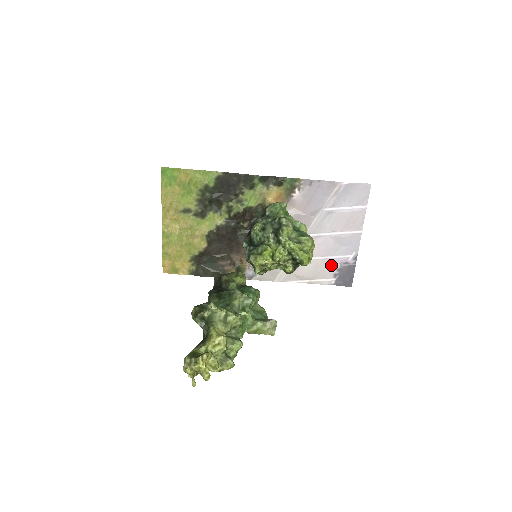
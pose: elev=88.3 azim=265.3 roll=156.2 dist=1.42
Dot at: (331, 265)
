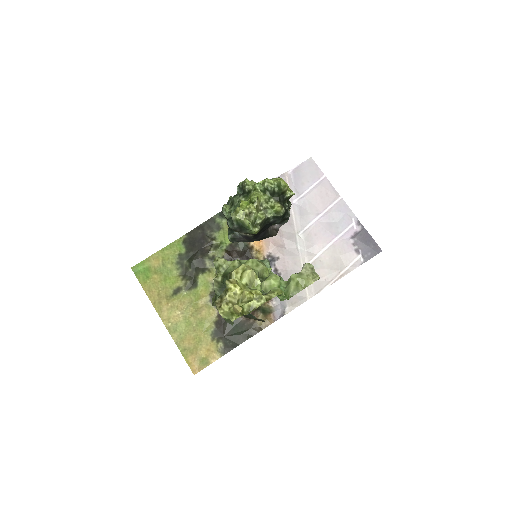
Dot at: (344, 245)
